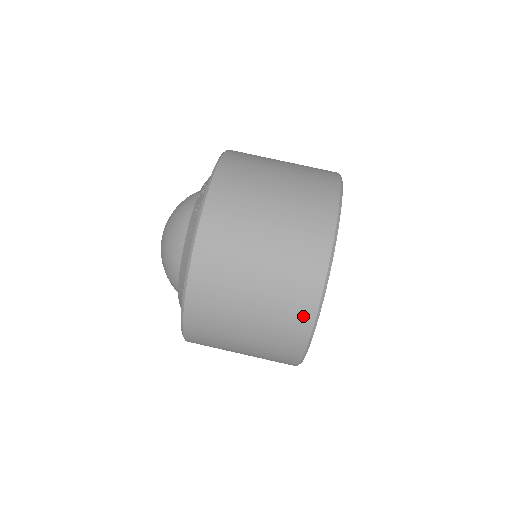
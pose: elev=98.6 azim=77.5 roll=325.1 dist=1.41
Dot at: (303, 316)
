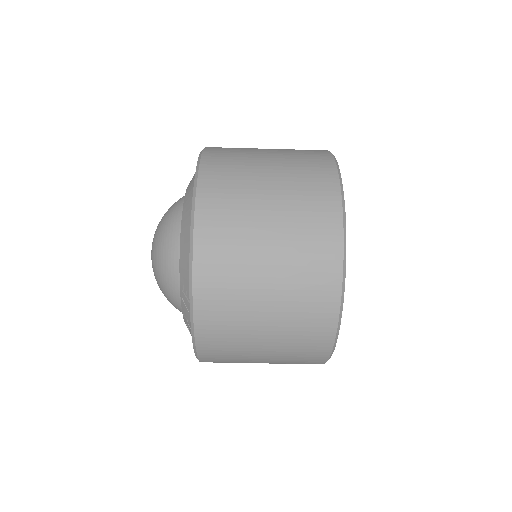
Dot at: occluded
